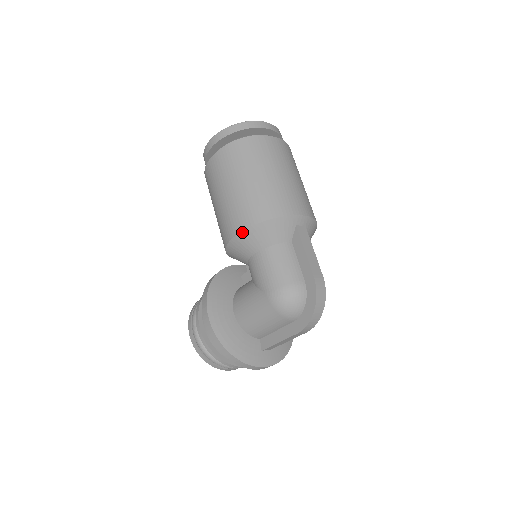
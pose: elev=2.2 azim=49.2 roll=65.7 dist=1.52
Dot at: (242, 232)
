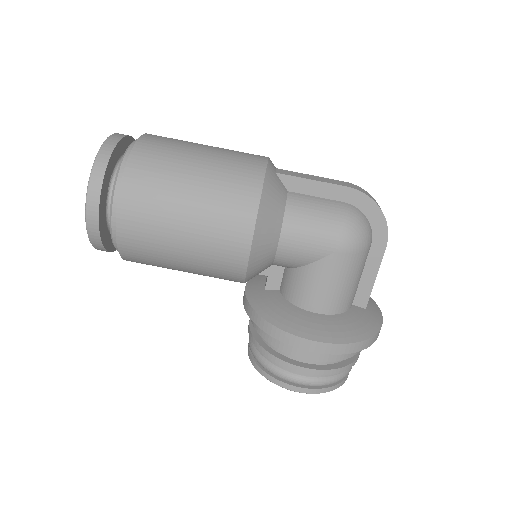
Dot at: (255, 231)
